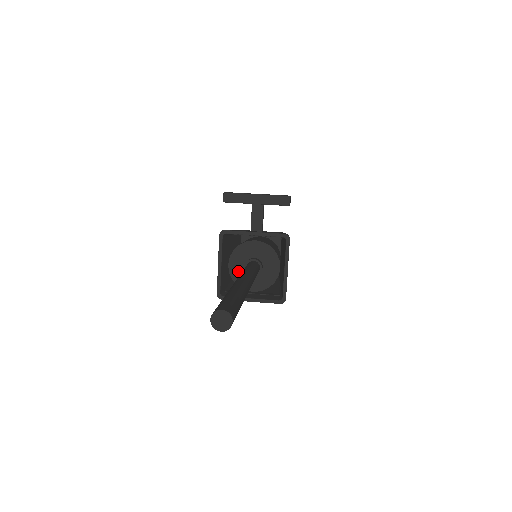
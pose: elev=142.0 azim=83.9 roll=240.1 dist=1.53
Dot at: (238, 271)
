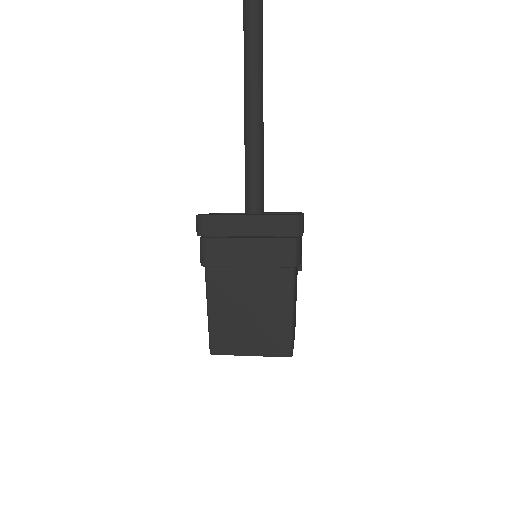
Dot at: occluded
